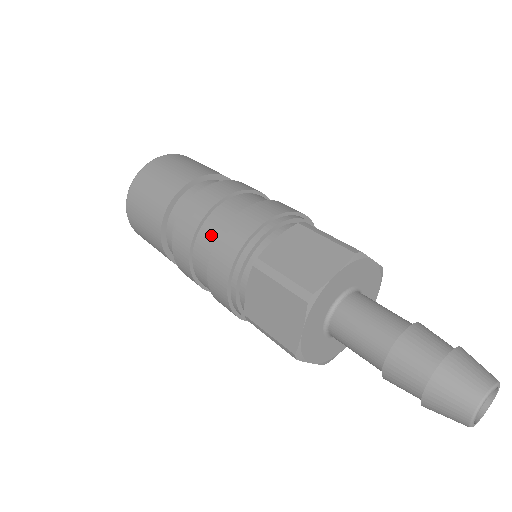
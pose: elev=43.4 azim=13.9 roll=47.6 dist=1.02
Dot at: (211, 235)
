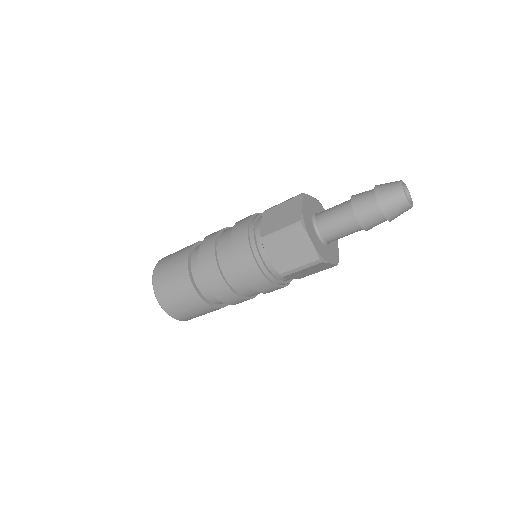
Dot at: (227, 257)
